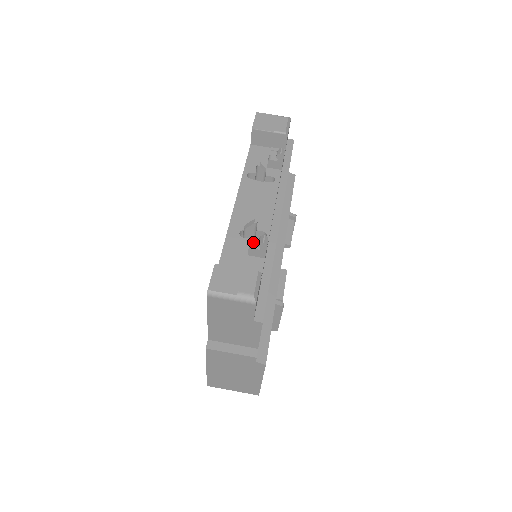
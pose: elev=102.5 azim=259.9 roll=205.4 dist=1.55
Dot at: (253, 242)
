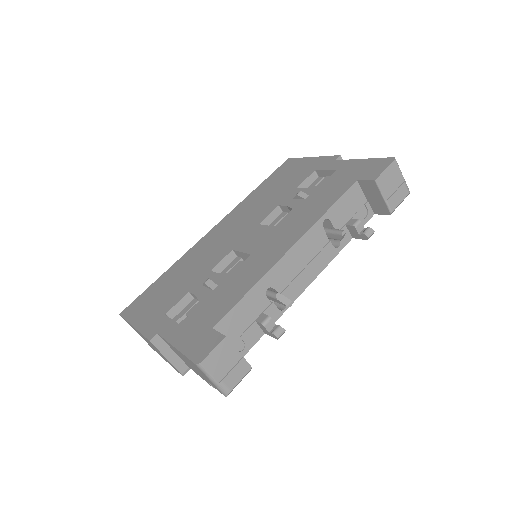
Dot at: (271, 320)
